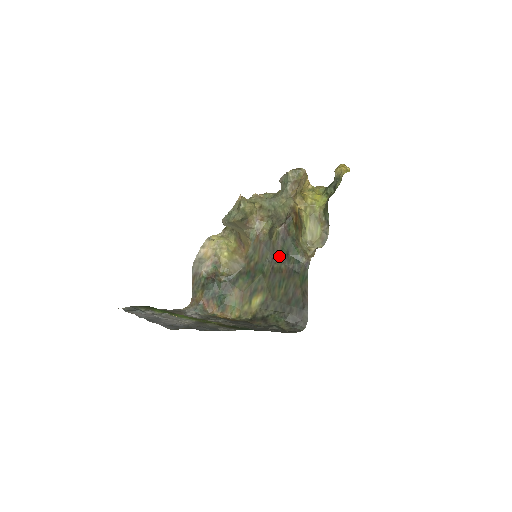
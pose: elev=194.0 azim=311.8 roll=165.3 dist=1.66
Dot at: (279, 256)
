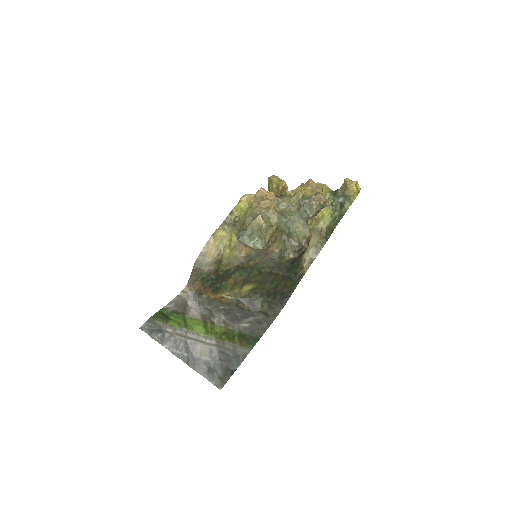
Dot at: (281, 268)
